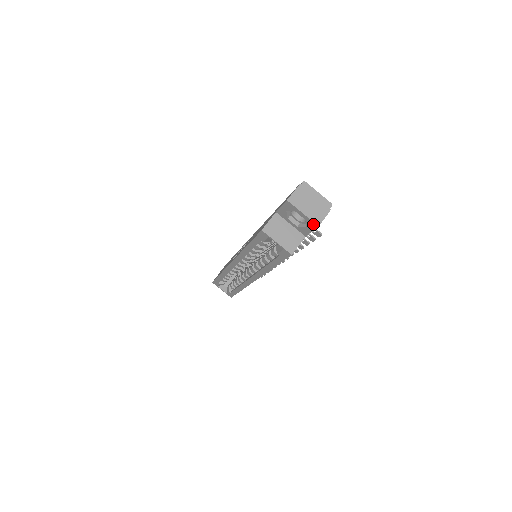
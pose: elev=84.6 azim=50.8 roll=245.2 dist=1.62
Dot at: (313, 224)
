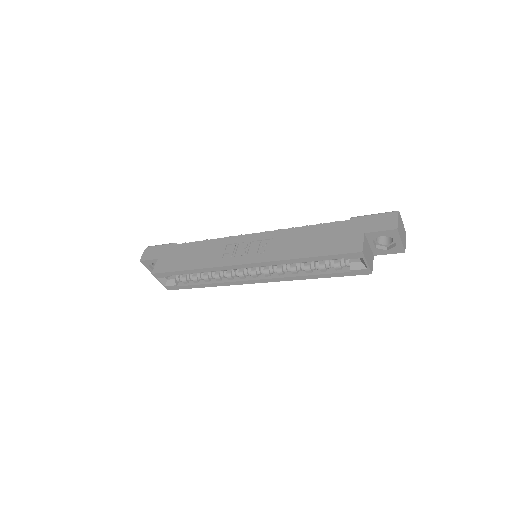
Dot at: (401, 250)
